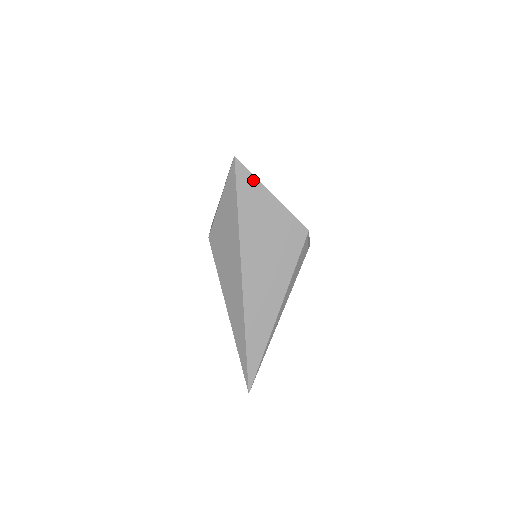
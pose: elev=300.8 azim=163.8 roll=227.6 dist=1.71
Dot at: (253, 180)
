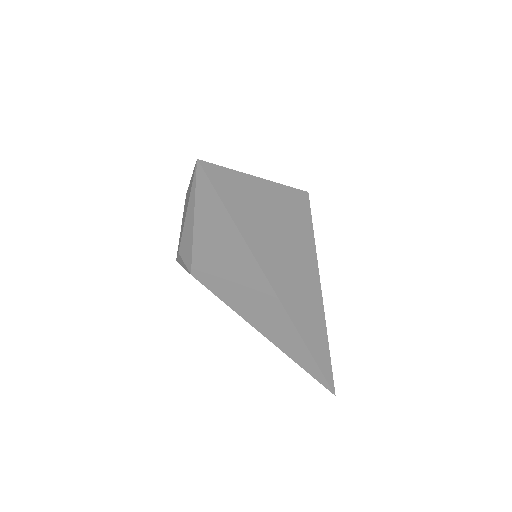
Dot at: (233, 176)
